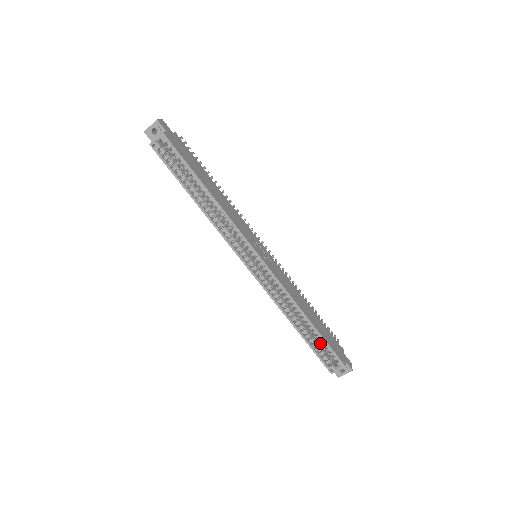
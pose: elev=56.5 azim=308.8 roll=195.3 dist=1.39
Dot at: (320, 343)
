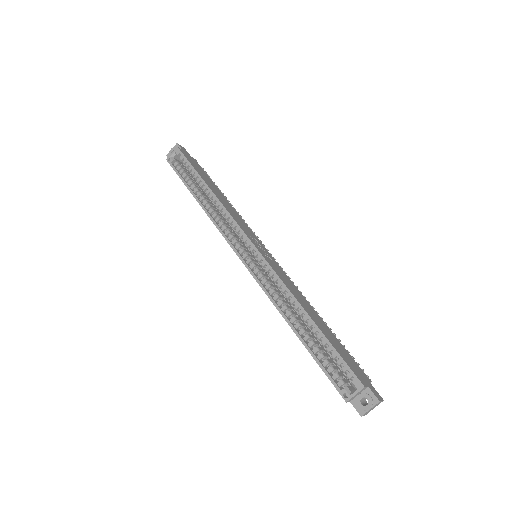
Dot at: (332, 361)
